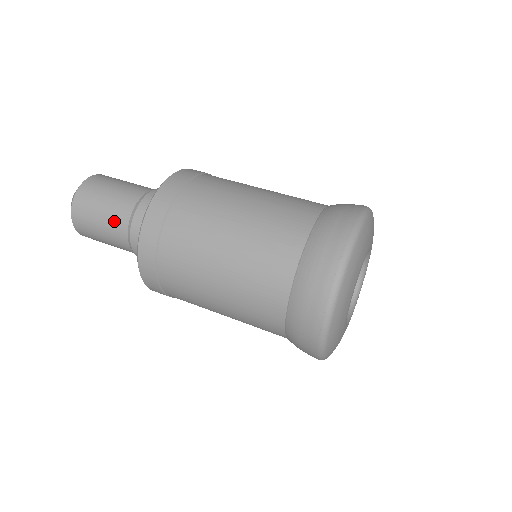
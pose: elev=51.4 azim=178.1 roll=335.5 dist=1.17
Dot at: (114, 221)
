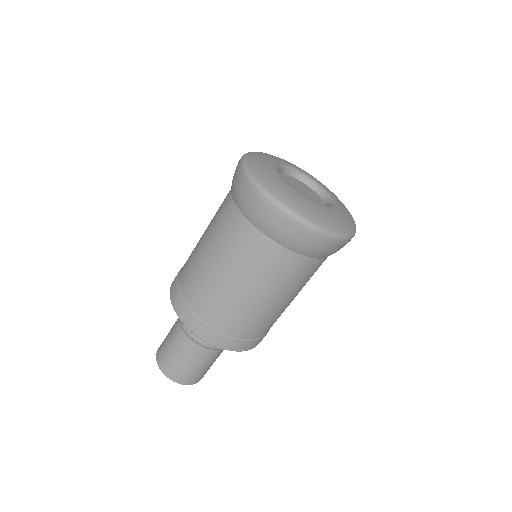
Dot at: (179, 343)
